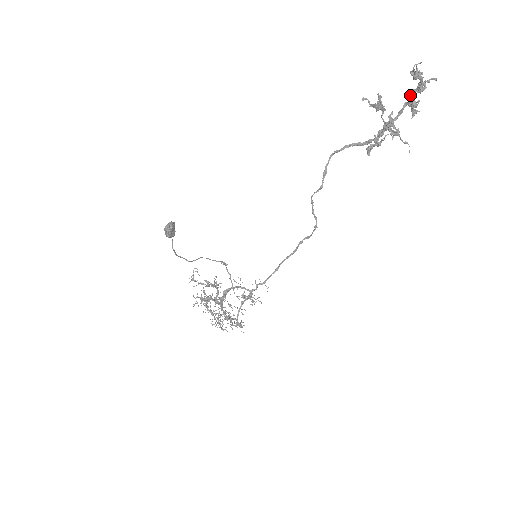
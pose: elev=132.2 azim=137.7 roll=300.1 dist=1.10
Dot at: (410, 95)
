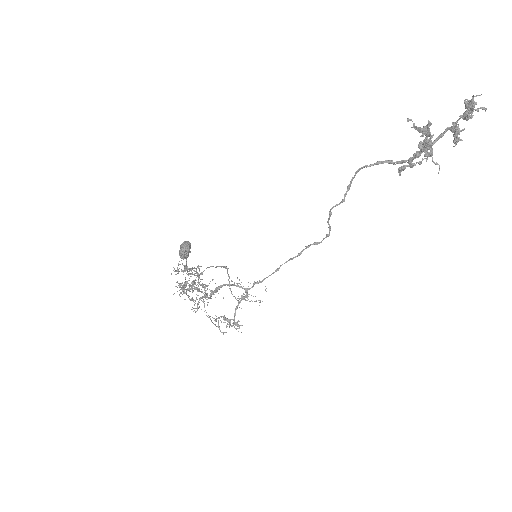
Dot at: (457, 122)
